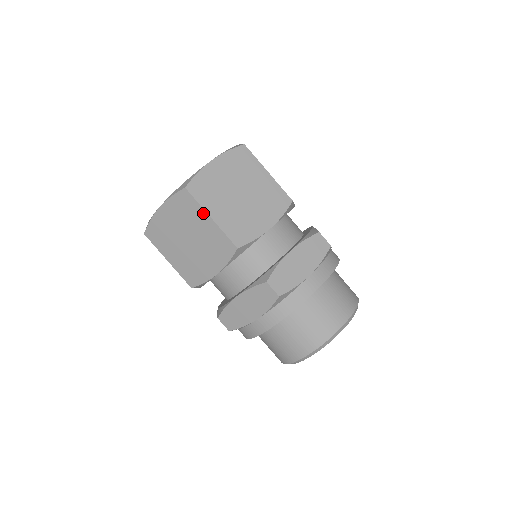
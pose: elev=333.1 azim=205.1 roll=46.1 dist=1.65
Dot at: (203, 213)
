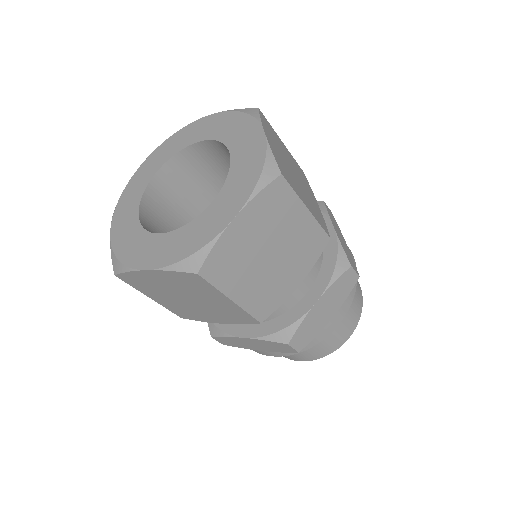
Dot at: (299, 205)
